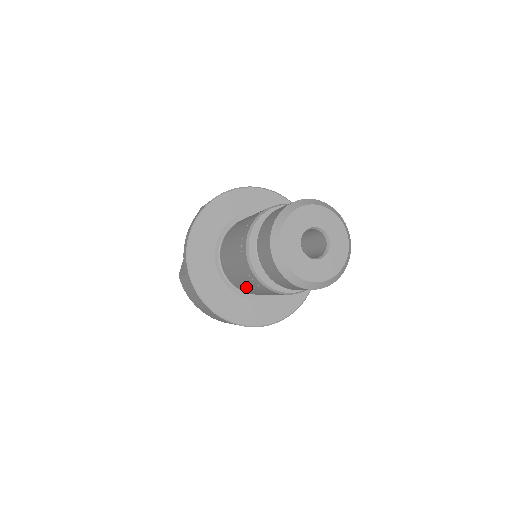
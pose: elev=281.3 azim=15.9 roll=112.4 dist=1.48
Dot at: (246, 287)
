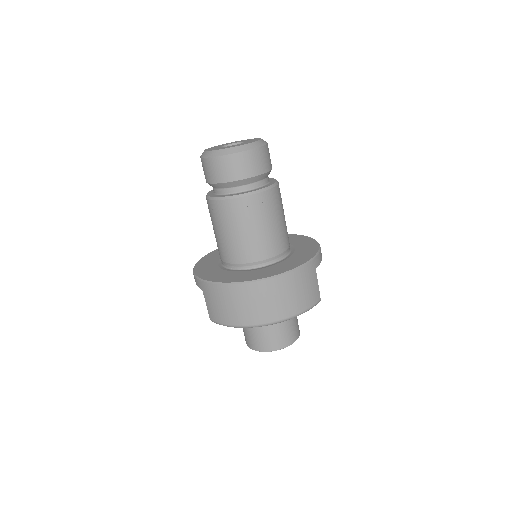
Dot at: (239, 242)
